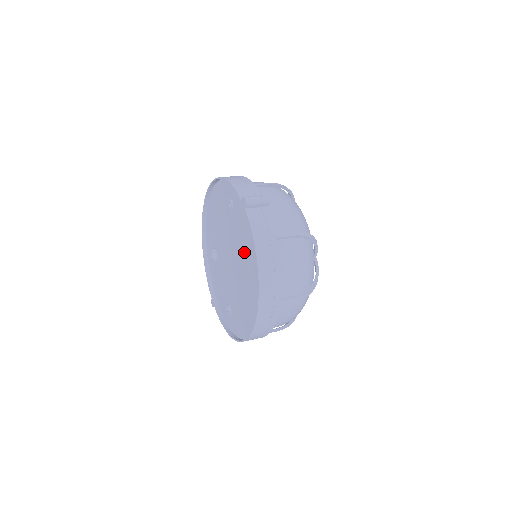
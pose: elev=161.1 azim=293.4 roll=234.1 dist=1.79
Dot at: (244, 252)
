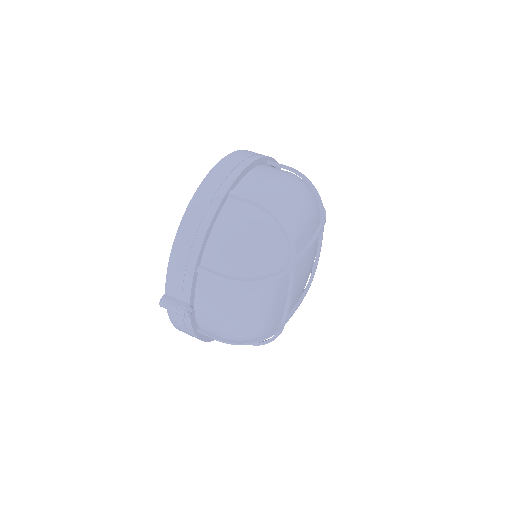
Dot at: occluded
